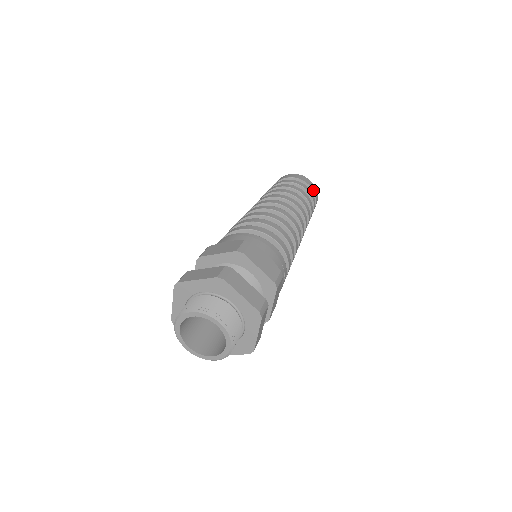
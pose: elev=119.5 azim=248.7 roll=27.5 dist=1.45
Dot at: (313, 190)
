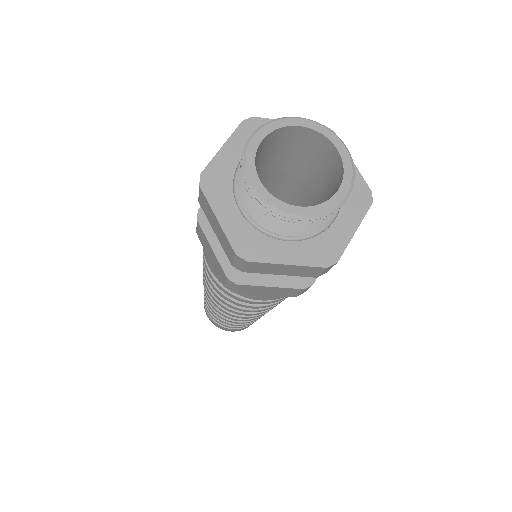
Dot at: occluded
